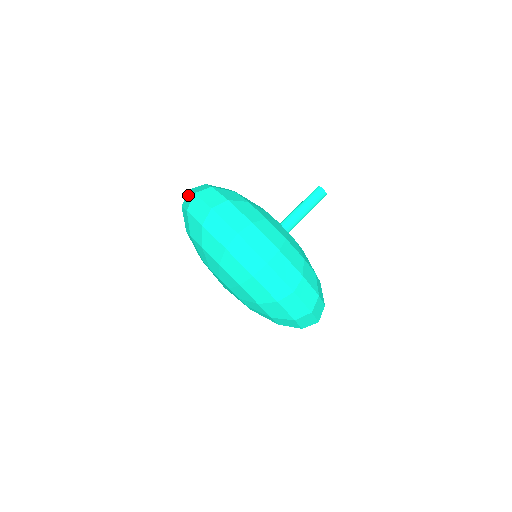
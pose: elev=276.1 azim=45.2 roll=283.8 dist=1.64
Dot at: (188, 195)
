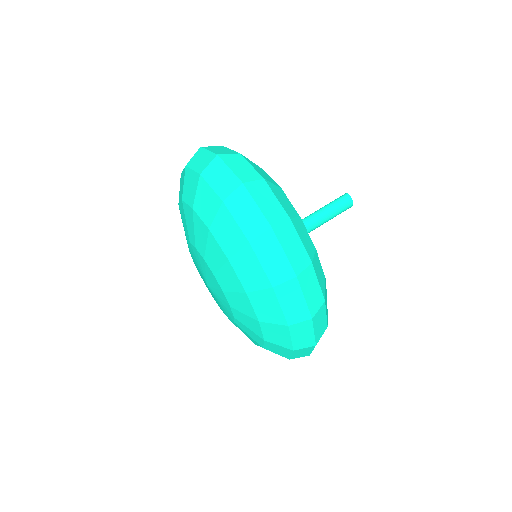
Dot at: (202, 153)
